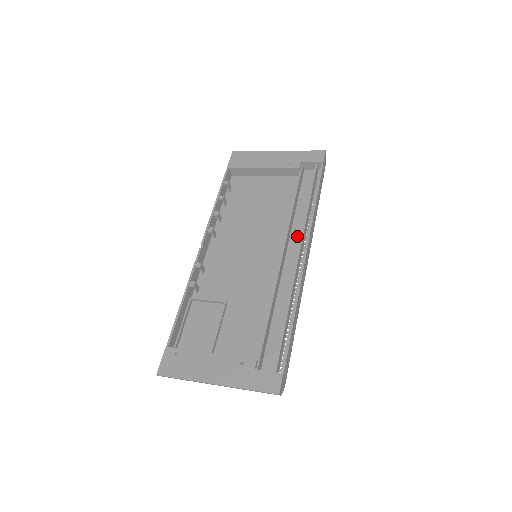
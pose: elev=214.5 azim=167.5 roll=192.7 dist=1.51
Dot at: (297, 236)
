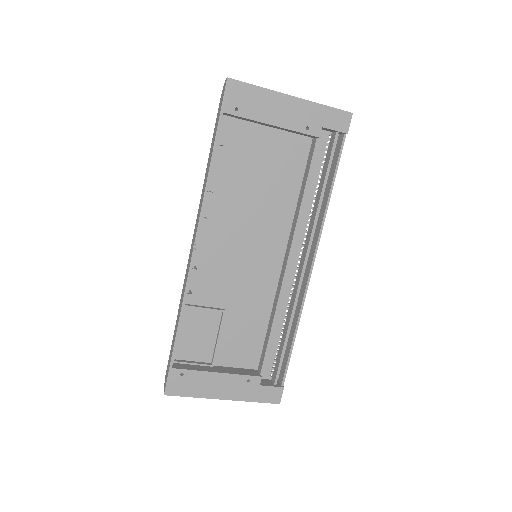
Dot at: (301, 232)
